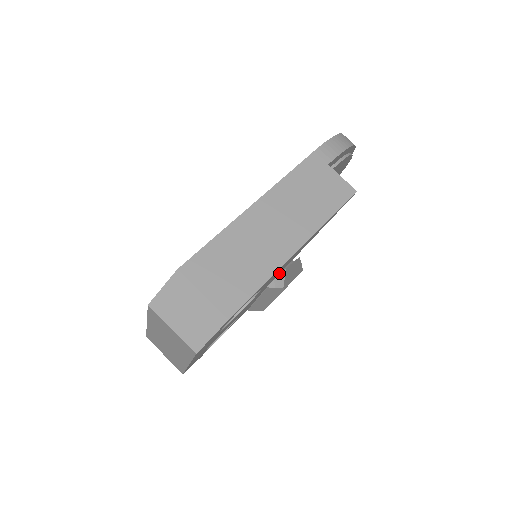
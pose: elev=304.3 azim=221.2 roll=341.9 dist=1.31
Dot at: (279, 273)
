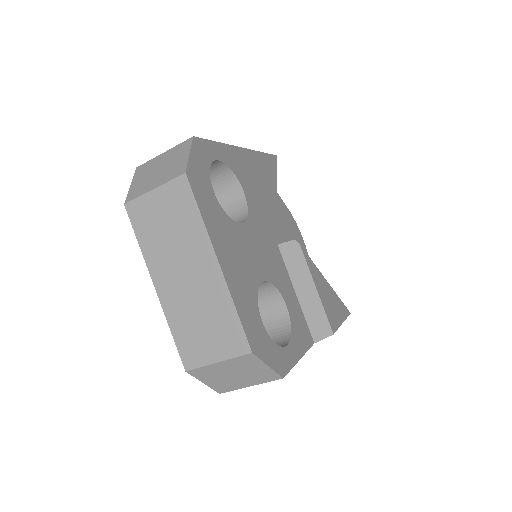
Dot at: (274, 224)
